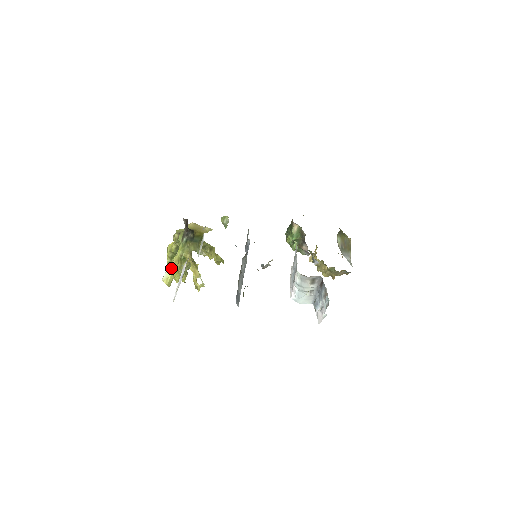
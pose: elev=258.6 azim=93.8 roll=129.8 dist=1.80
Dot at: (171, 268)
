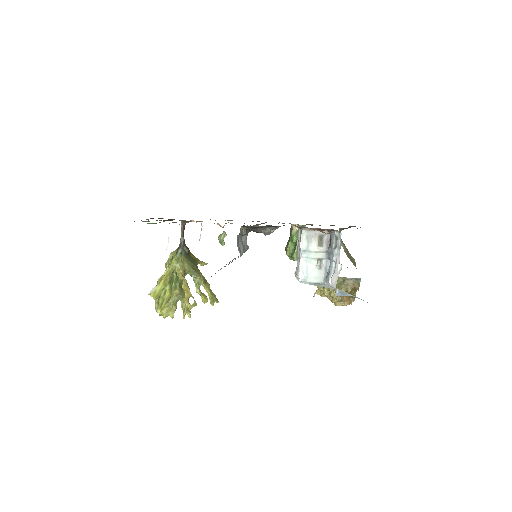
Dot at: (161, 282)
